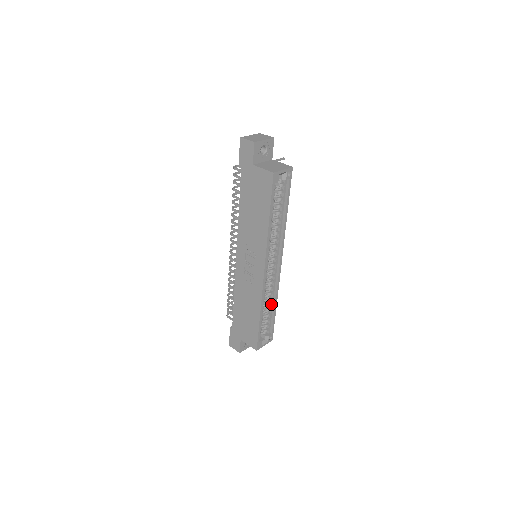
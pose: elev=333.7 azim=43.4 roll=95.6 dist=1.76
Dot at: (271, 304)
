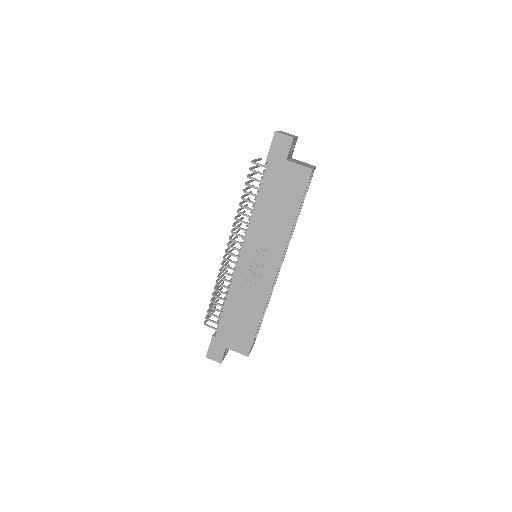
Dot at: occluded
